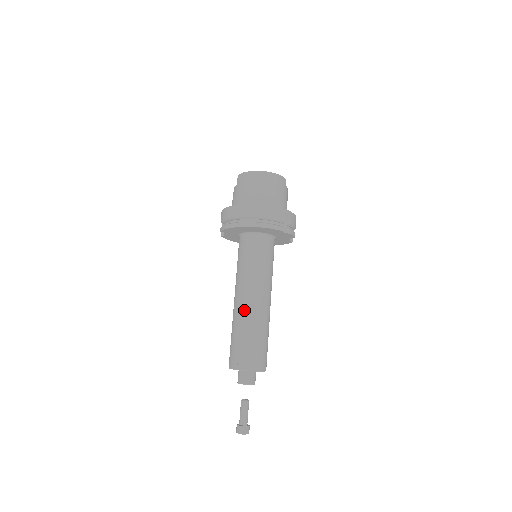
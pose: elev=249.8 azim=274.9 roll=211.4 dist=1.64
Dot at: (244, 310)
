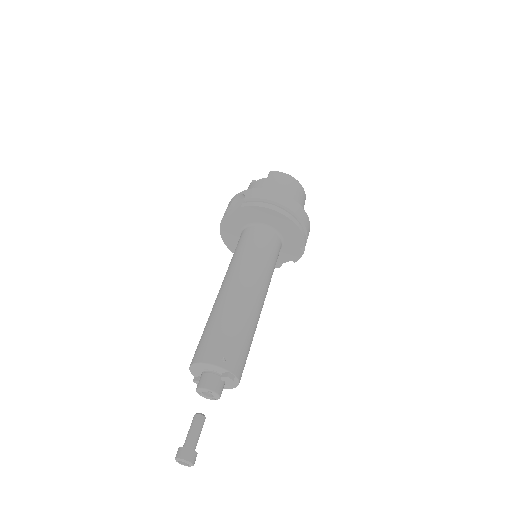
Dot at: (246, 300)
